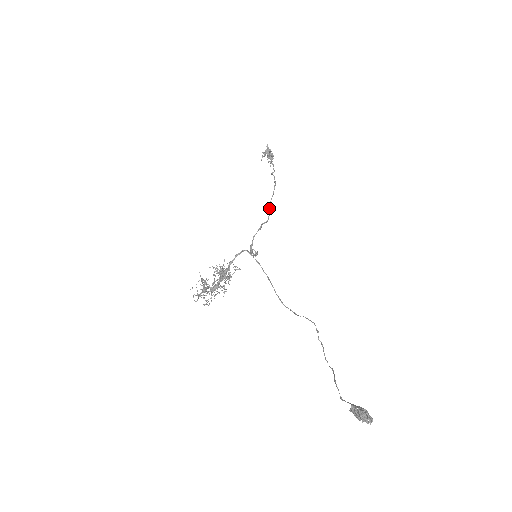
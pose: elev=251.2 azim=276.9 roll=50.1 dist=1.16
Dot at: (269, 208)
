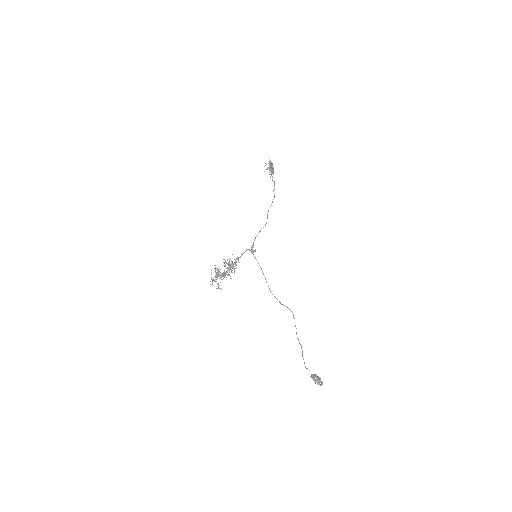
Dot at: (267, 216)
